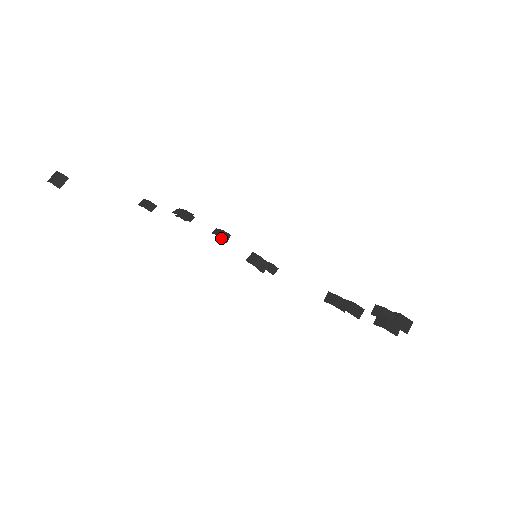
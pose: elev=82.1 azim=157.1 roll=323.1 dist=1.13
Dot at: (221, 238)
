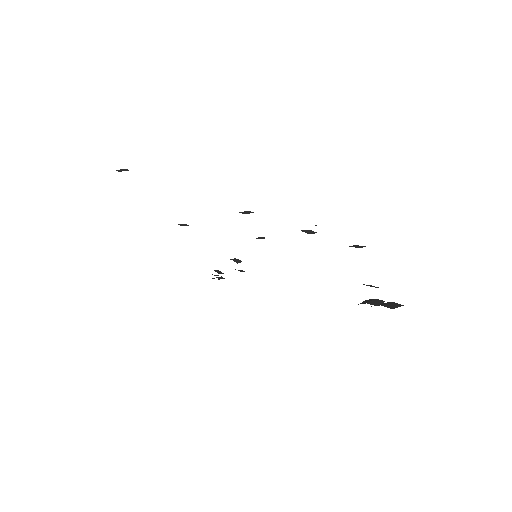
Dot at: (234, 260)
